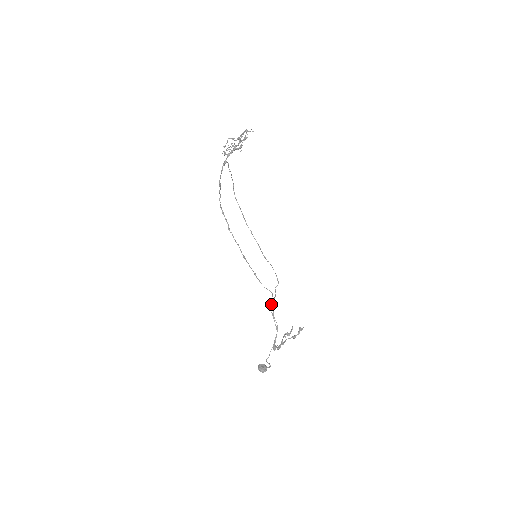
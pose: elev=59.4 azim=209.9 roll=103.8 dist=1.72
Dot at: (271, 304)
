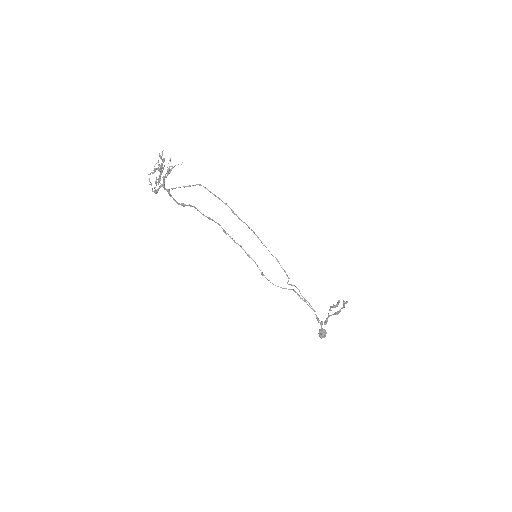
Dot at: (295, 292)
